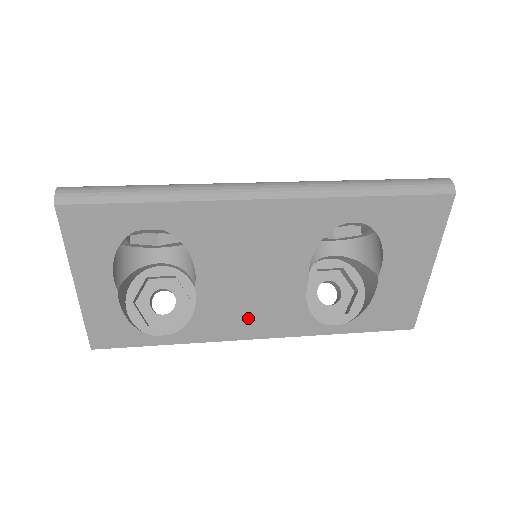
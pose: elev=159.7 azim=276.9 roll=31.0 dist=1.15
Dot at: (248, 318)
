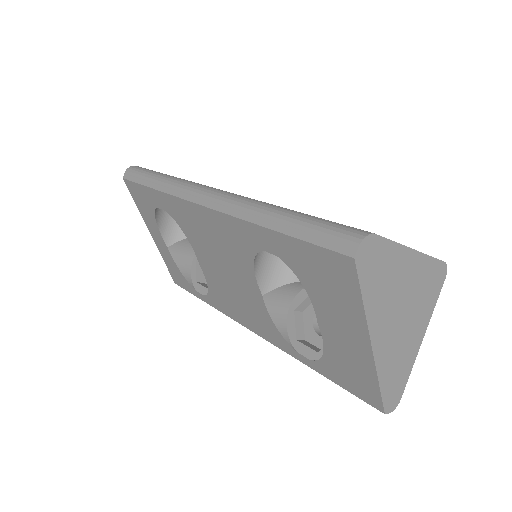
Dot at: (239, 308)
